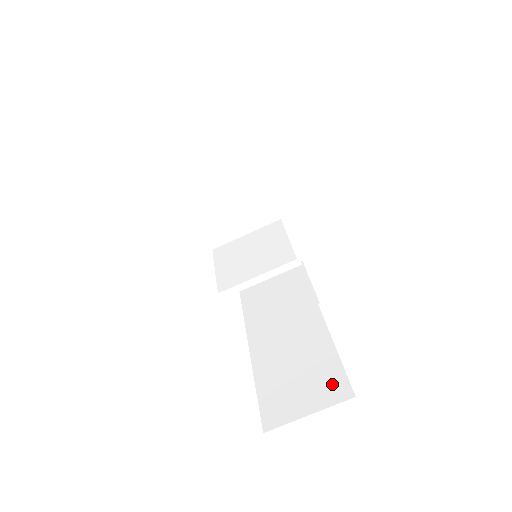
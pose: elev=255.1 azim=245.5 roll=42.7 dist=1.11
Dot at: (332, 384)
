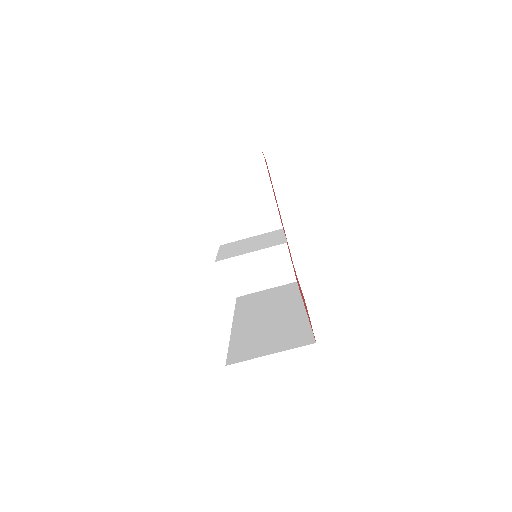
Dot at: (298, 337)
